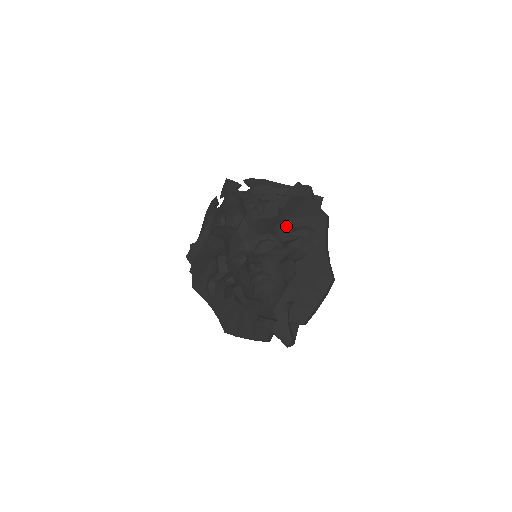
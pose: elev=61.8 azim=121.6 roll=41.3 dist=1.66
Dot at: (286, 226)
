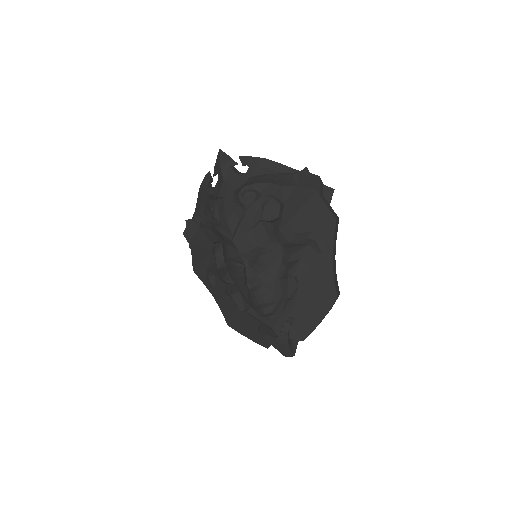
Dot at: (288, 231)
